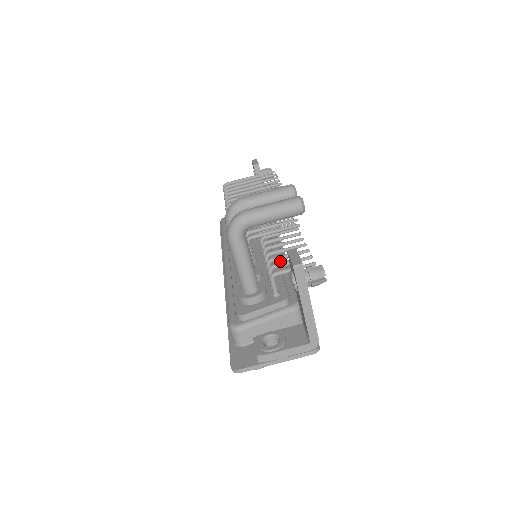
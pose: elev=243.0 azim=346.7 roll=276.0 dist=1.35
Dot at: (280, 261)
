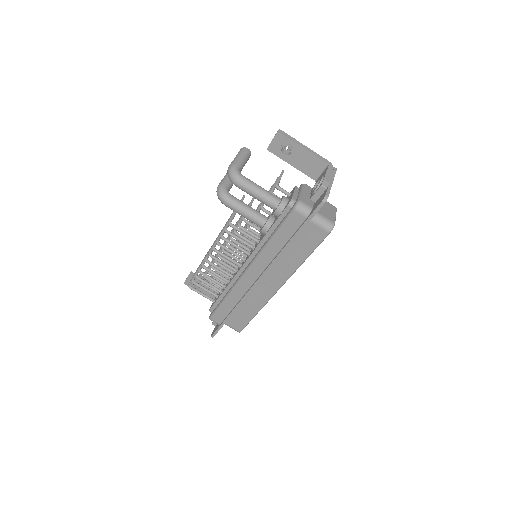
Dot at: occluded
